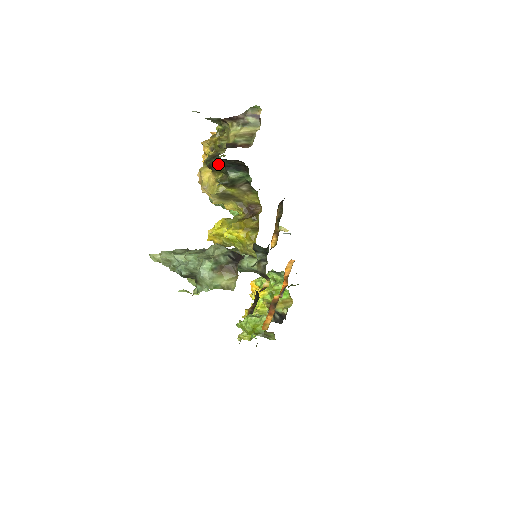
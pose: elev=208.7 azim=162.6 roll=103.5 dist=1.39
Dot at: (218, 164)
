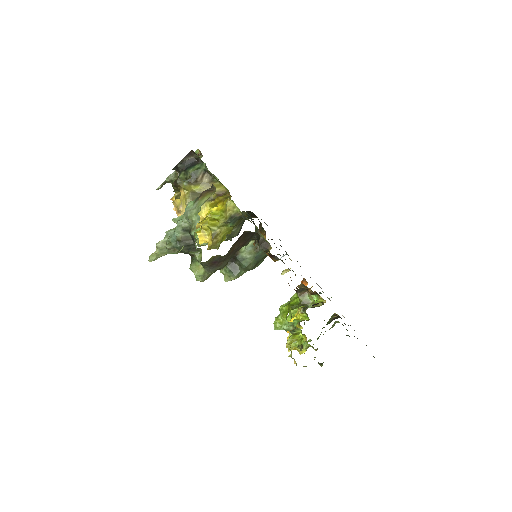
Dot at: (179, 175)
